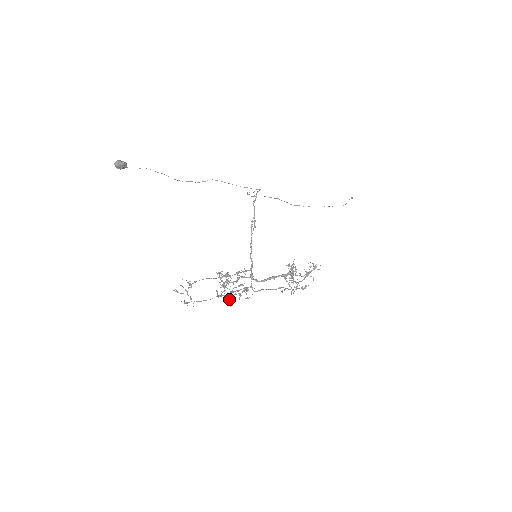
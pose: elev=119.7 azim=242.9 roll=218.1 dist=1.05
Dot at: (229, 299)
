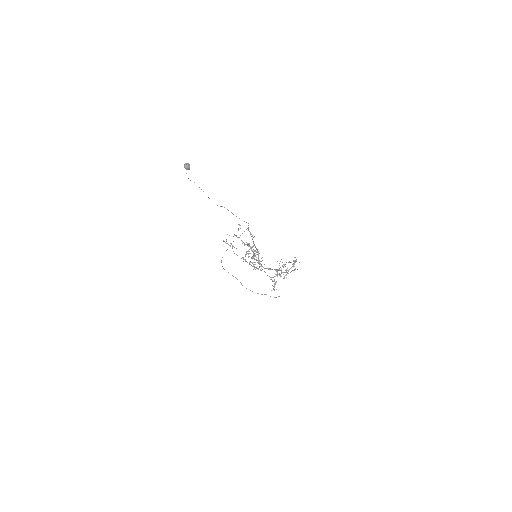
Dot at: (252, 262)
